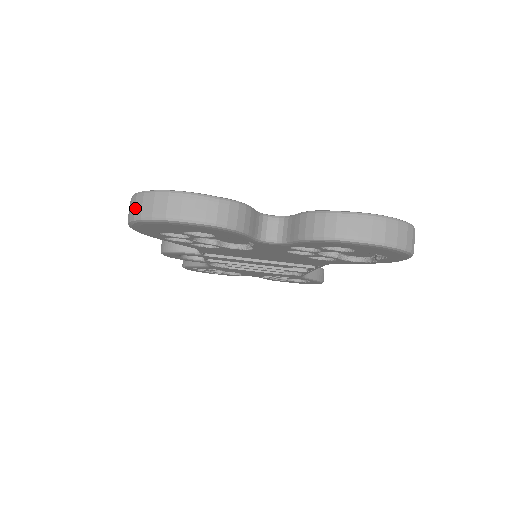
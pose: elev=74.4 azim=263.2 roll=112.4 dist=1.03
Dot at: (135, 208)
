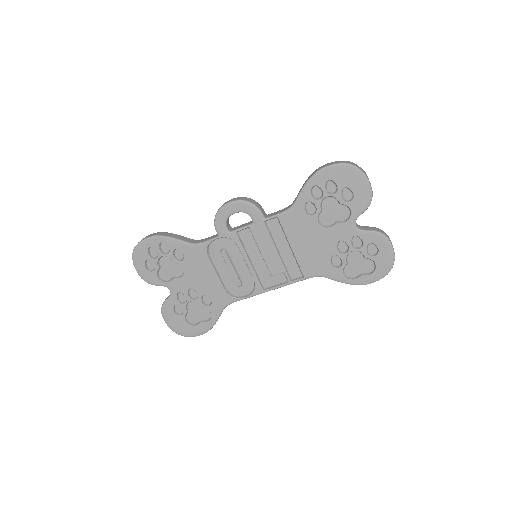
Dot at: (351, 163)
